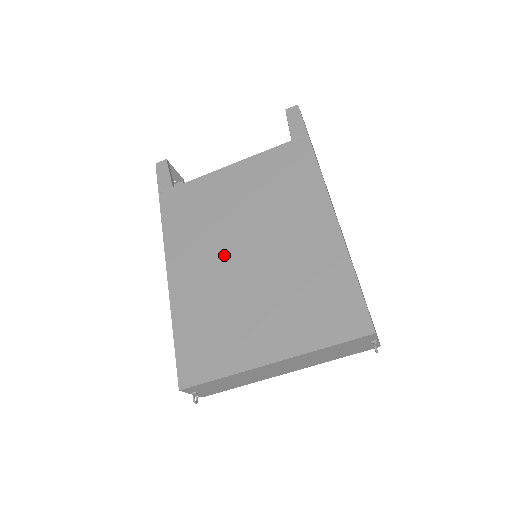
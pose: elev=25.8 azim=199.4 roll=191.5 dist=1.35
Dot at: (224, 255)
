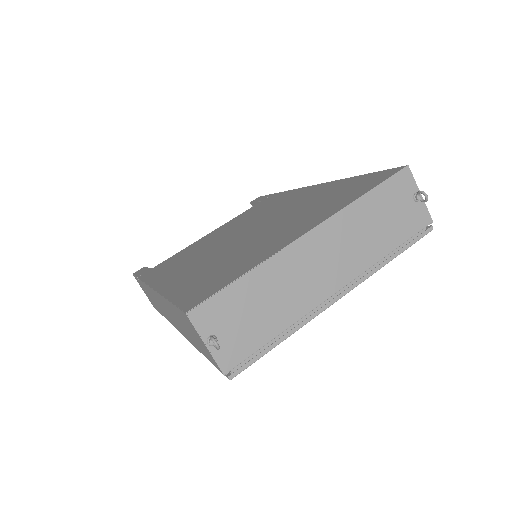
Dot at: (219, 248)
